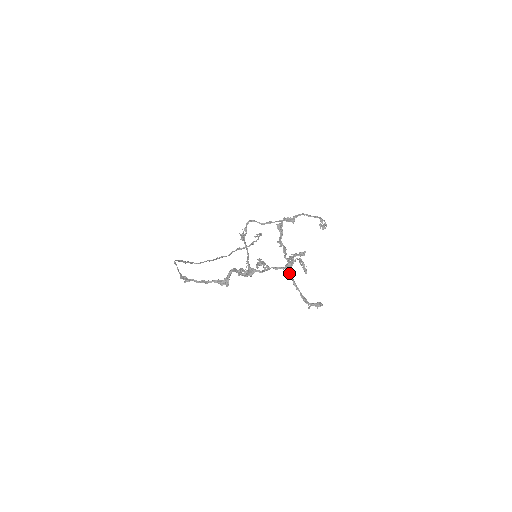
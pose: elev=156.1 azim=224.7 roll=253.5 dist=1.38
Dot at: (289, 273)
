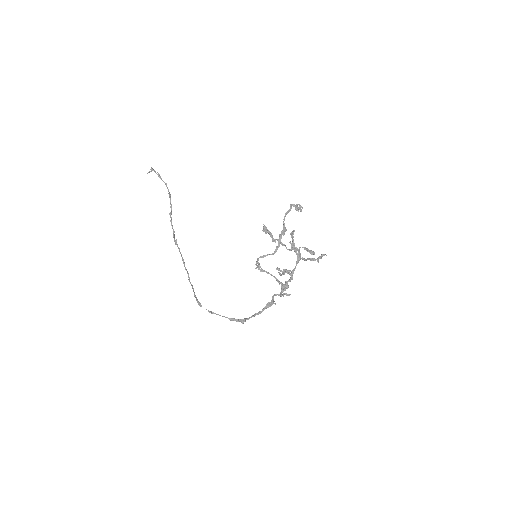
Dot at: occluded
